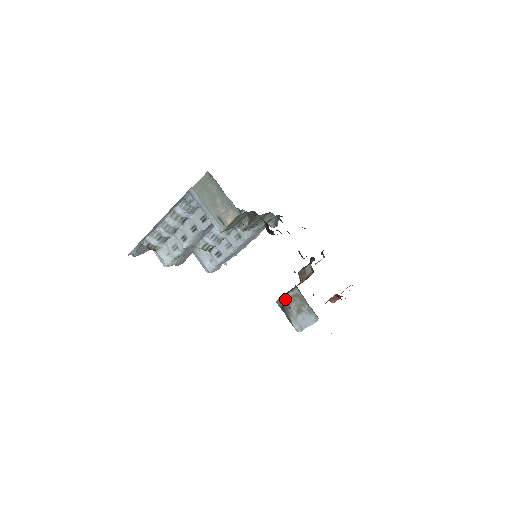
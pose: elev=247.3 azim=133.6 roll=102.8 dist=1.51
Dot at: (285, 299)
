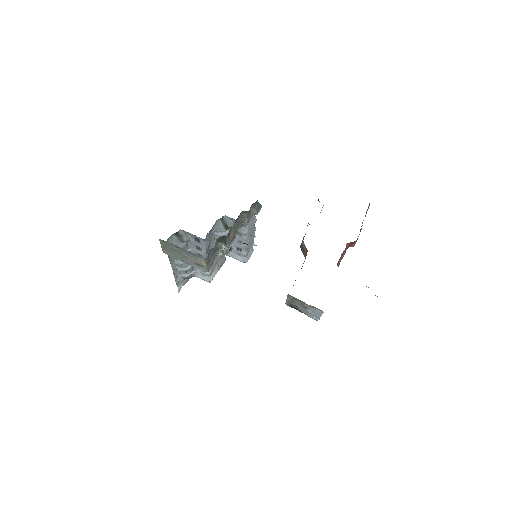
Dot at: (289, 302)
